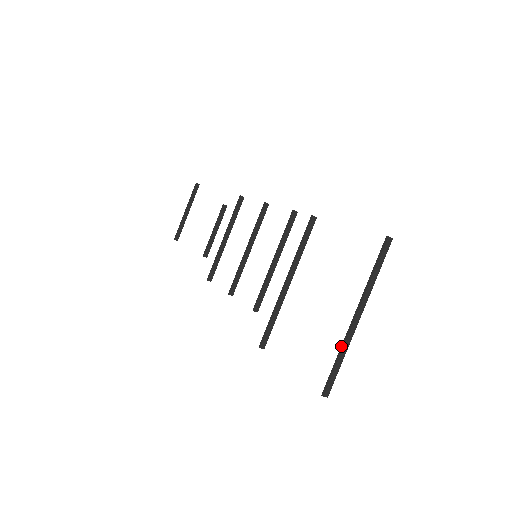
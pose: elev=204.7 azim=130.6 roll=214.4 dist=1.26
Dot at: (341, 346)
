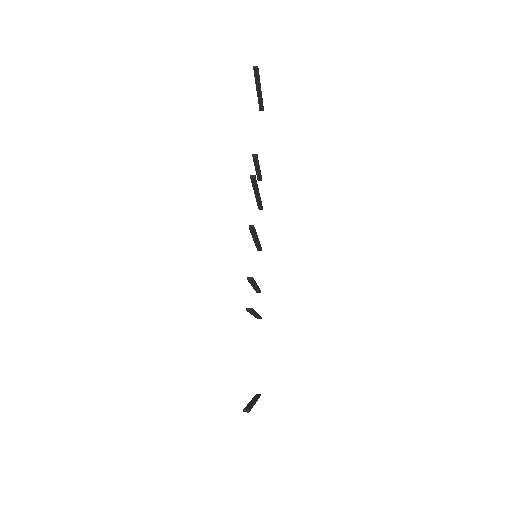
Dot at: occluded
